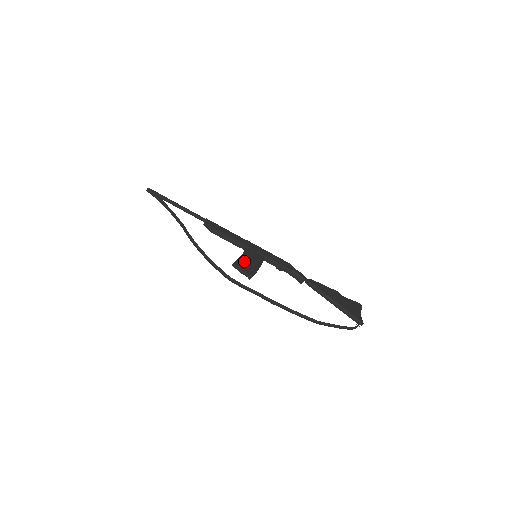
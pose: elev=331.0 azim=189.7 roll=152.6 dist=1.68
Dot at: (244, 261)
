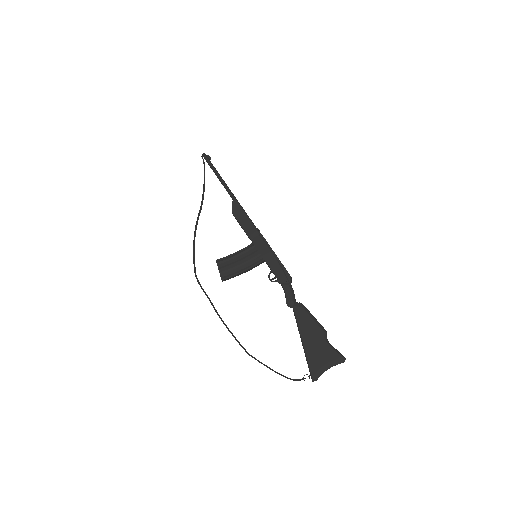
Dot at: (231, 260)
